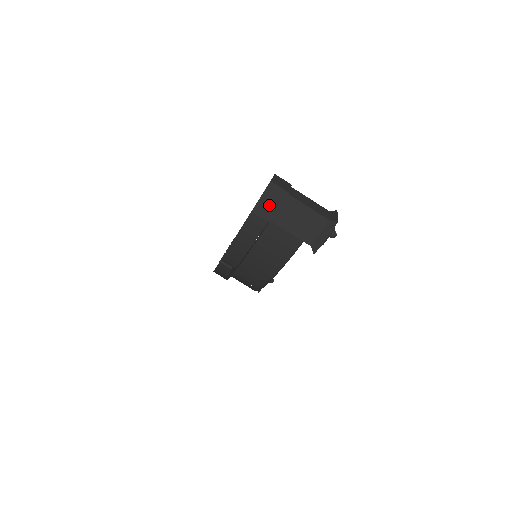
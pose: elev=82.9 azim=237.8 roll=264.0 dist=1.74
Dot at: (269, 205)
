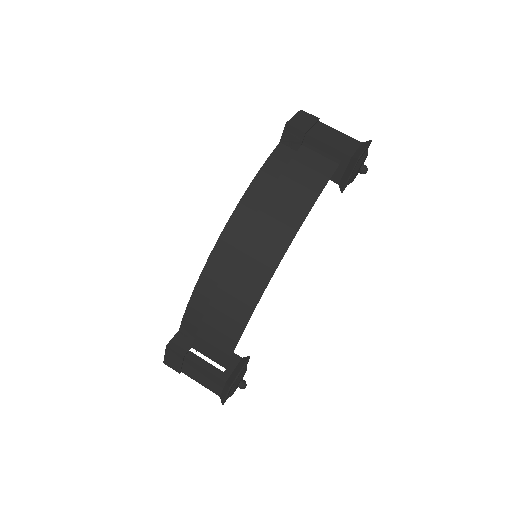
Dot at: (303, 122)
